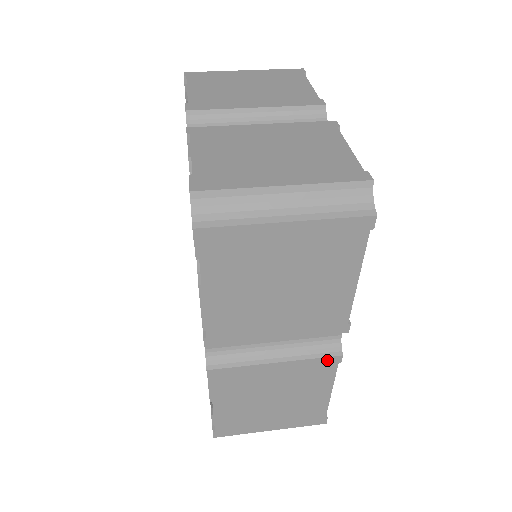
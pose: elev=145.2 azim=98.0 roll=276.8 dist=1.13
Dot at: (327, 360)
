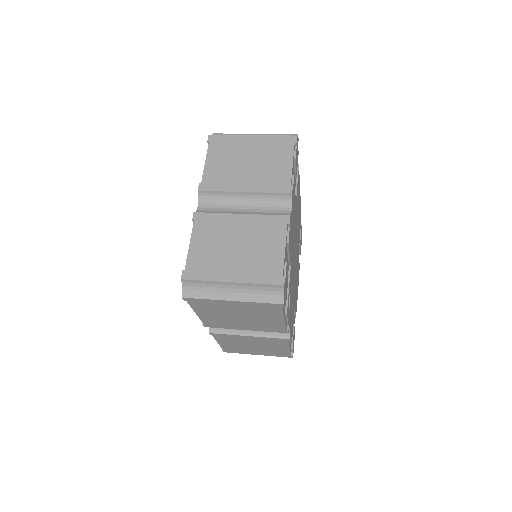
Dot at: (280, 339)
